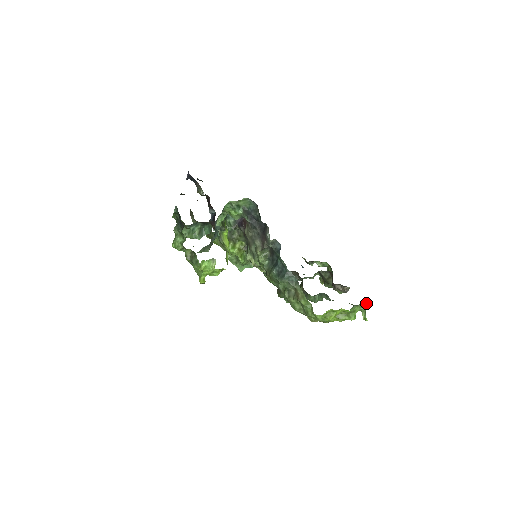
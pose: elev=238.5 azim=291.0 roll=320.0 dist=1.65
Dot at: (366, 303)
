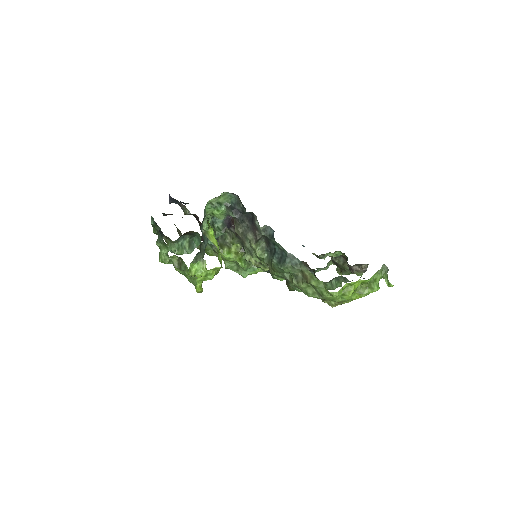
Dot at: (385, 268)
